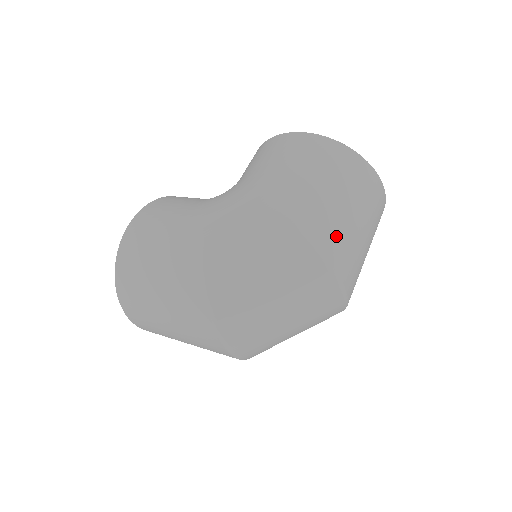
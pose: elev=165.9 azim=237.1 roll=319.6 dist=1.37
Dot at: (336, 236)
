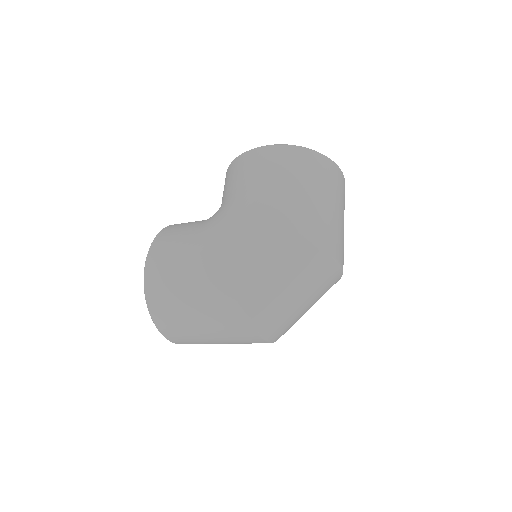
Dot at: (323, 226)
